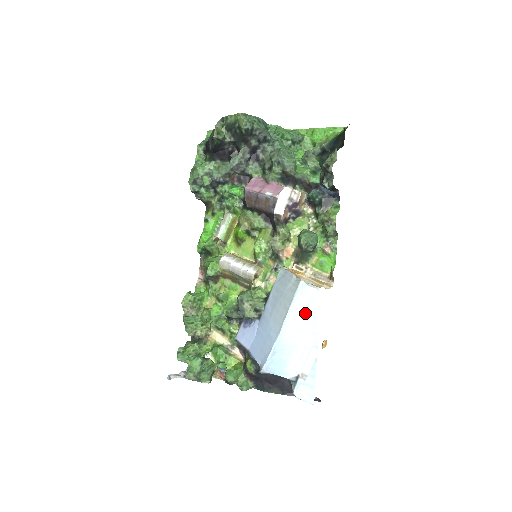
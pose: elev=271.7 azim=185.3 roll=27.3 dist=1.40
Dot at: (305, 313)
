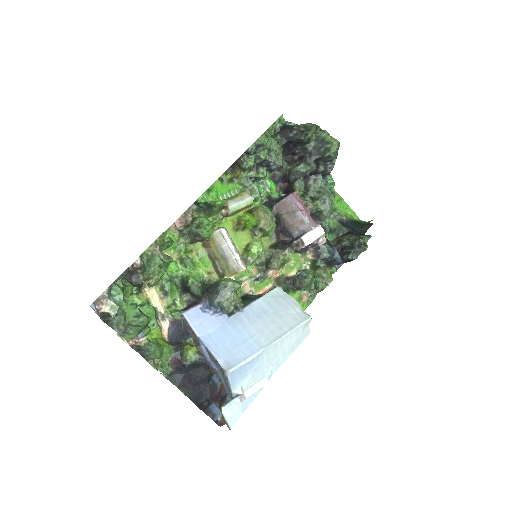
Dot at: (290, 345)
